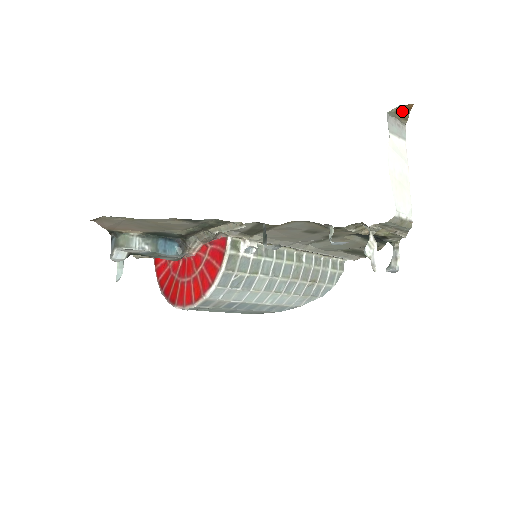
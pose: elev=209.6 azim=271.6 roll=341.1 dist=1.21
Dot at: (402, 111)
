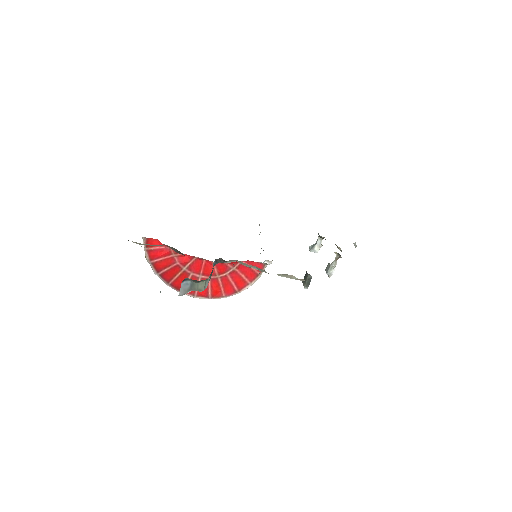
Dot at: occluded
